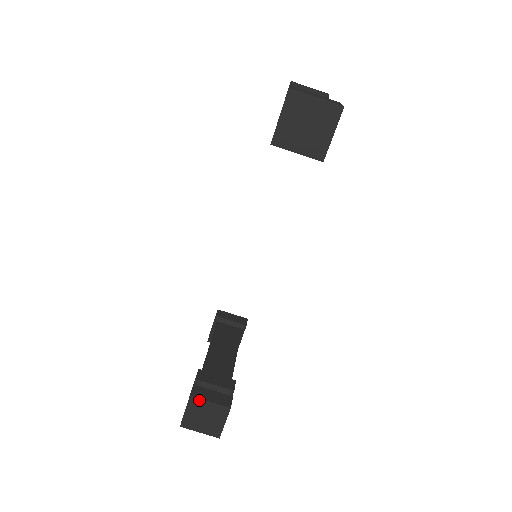
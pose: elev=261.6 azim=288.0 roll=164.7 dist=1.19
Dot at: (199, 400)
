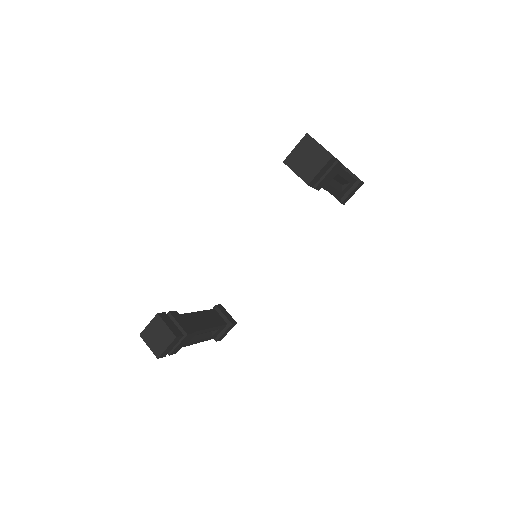
Dot at: (161, 320)
